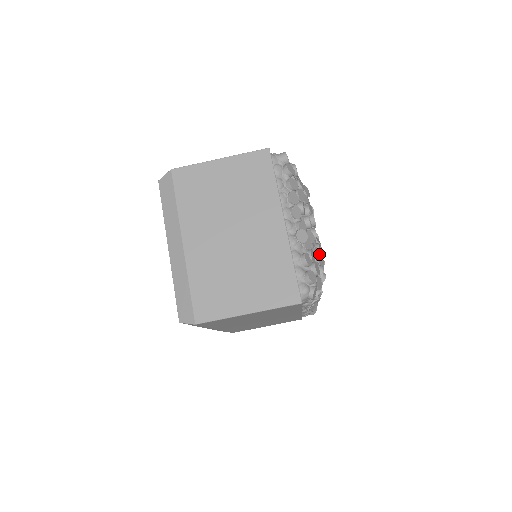
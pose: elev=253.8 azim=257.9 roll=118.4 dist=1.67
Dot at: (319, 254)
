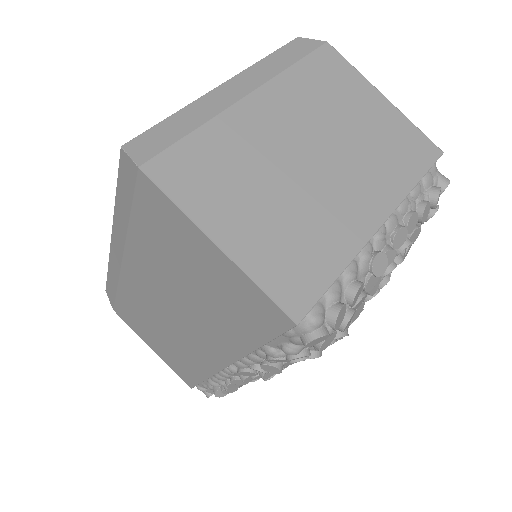
Dot at: (356, 317)
